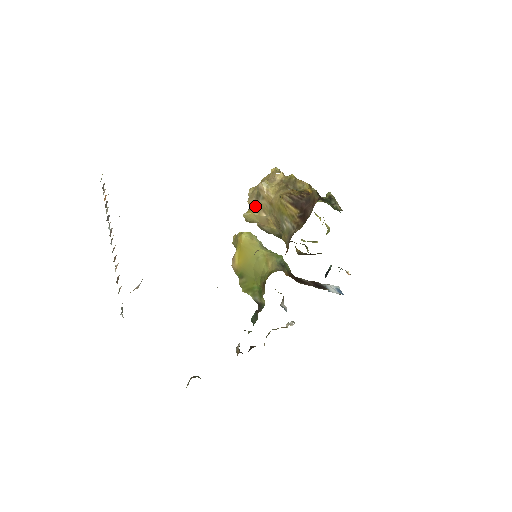
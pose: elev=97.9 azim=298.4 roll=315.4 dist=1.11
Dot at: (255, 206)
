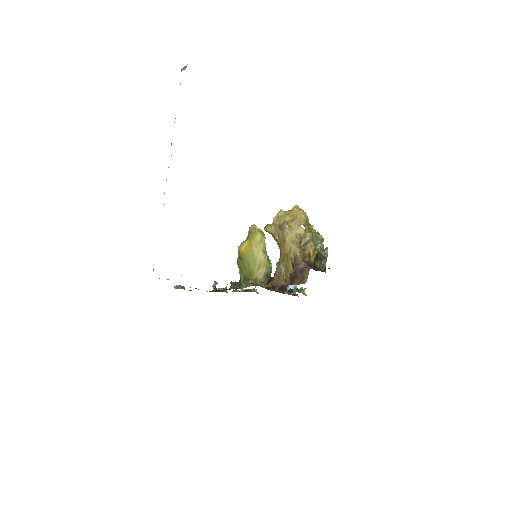
Dot at: (275, 228)
